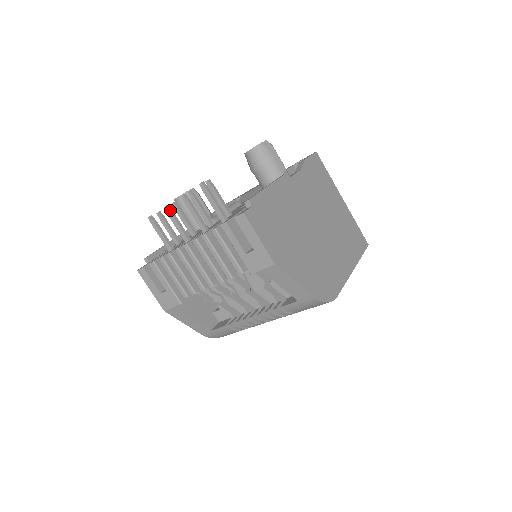
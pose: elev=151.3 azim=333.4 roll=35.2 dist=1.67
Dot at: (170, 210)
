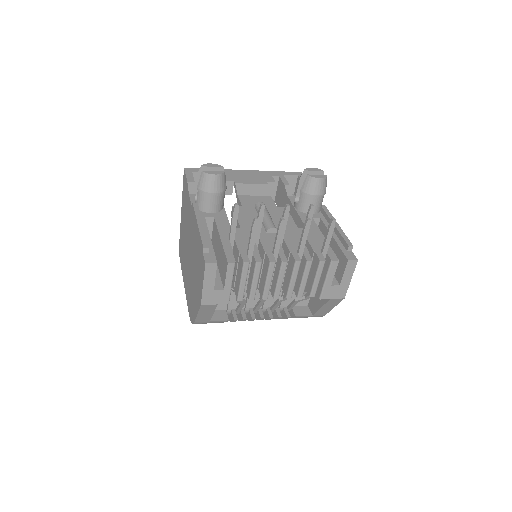
Dot at: (284, 224)
